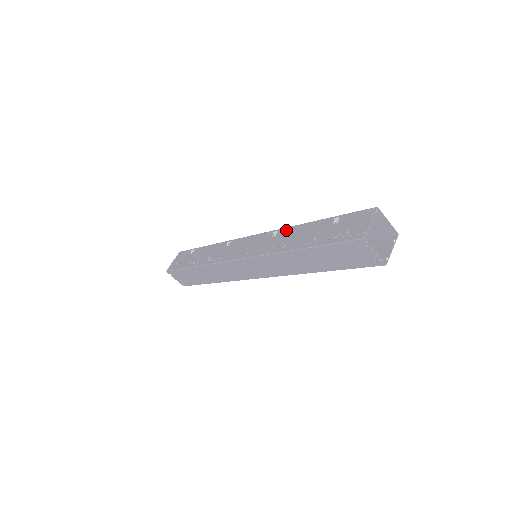
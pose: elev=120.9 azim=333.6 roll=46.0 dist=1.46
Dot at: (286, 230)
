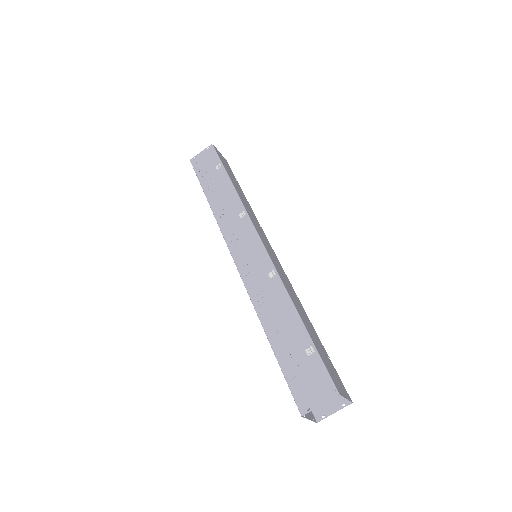
Dot at: (280, 287)
